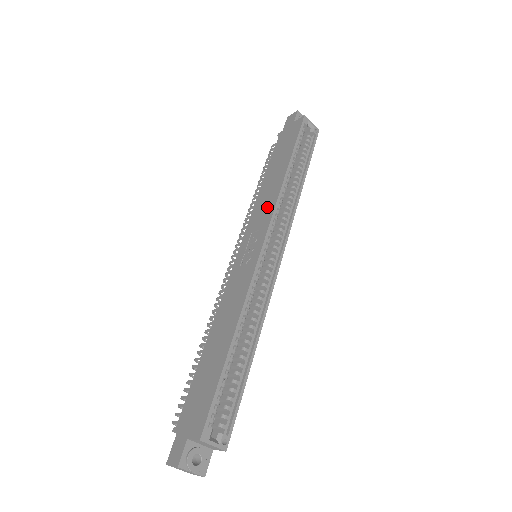
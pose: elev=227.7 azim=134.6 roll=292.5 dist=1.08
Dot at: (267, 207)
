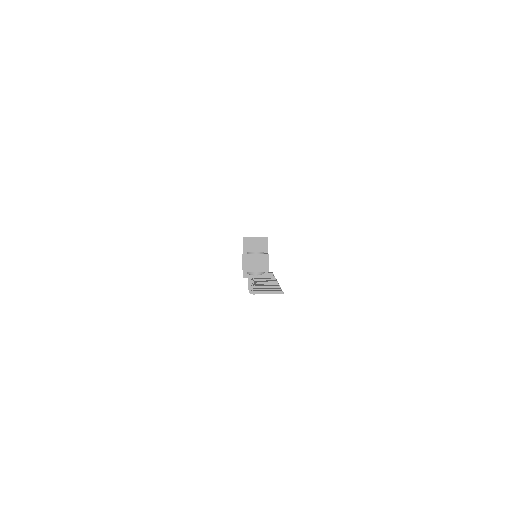
Dot at: occluded
